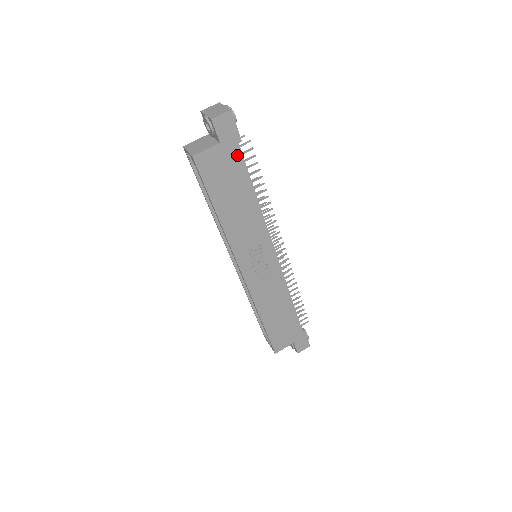
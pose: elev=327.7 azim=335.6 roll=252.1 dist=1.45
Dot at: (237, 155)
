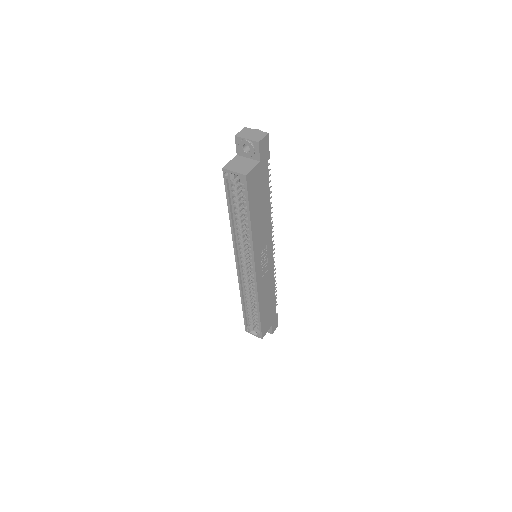
Dot at: (266, 170)
